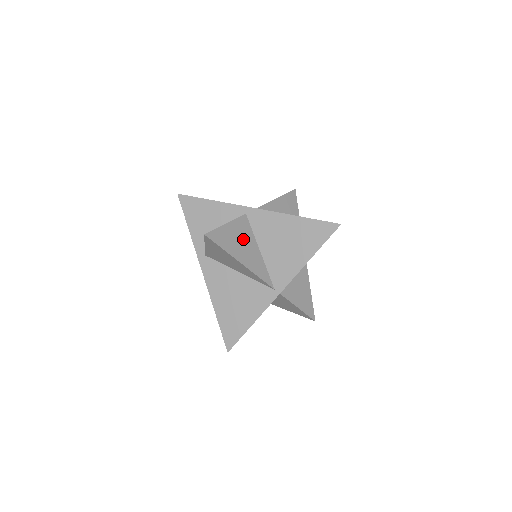
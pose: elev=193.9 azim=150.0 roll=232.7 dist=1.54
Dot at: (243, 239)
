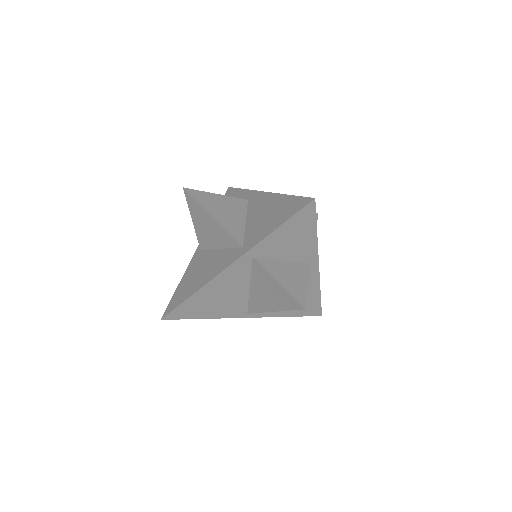
Dot at: occluded
